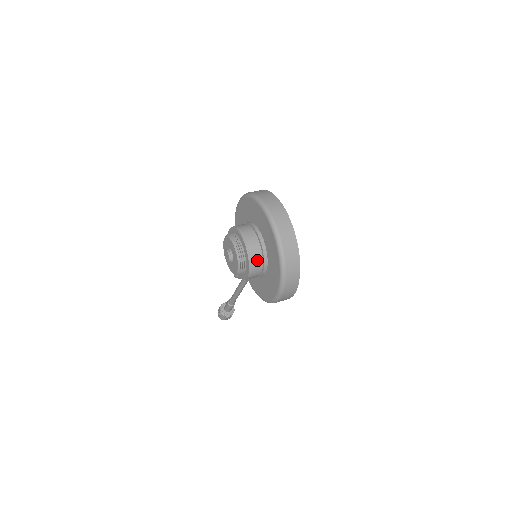
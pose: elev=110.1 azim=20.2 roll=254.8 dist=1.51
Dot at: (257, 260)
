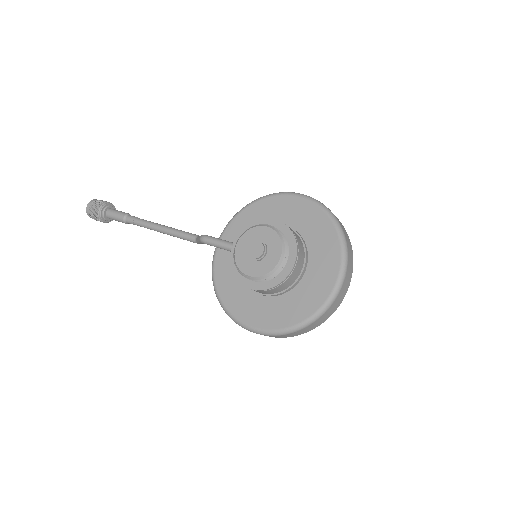
Dot at: (282, 287)
